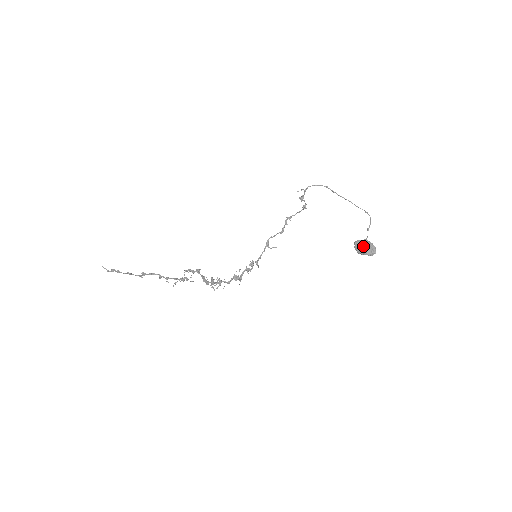
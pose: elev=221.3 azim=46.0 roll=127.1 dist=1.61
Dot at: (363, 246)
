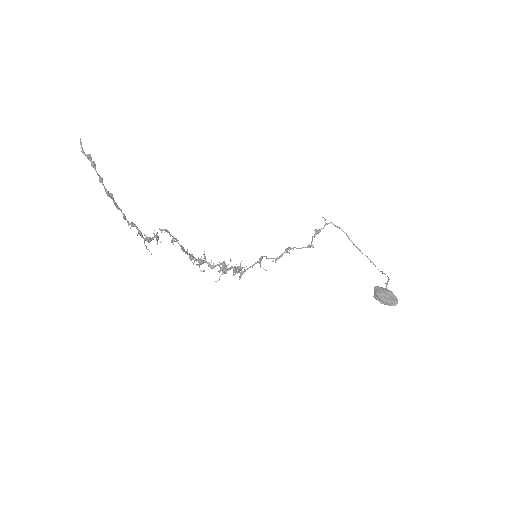
Dot at: (386, 292)
